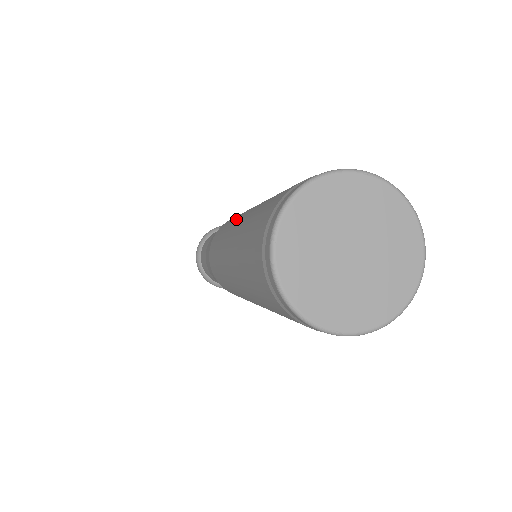
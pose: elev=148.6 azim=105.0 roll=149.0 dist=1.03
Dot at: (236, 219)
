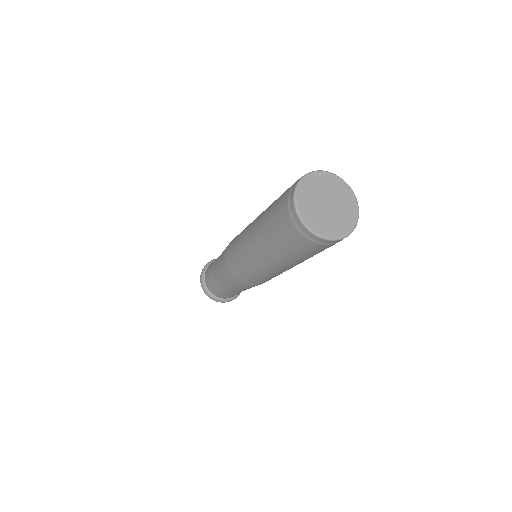
Dot at: (247, 229)
